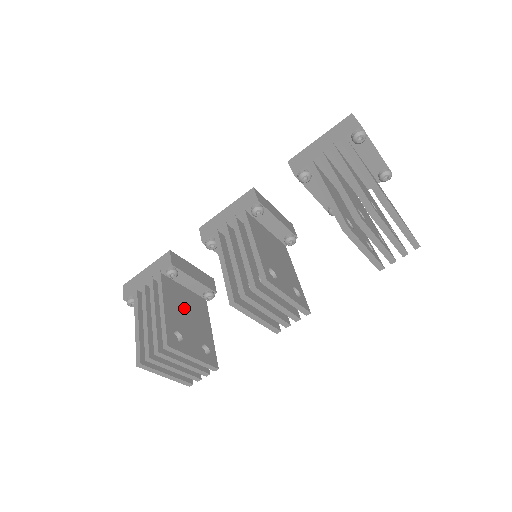
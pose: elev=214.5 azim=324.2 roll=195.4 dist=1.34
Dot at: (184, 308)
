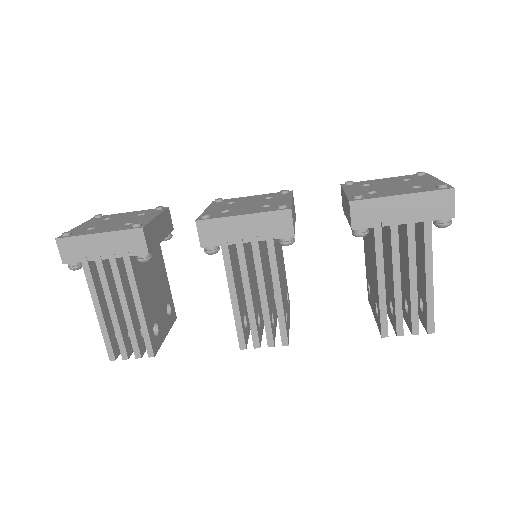
Dot at: (151, 280)
